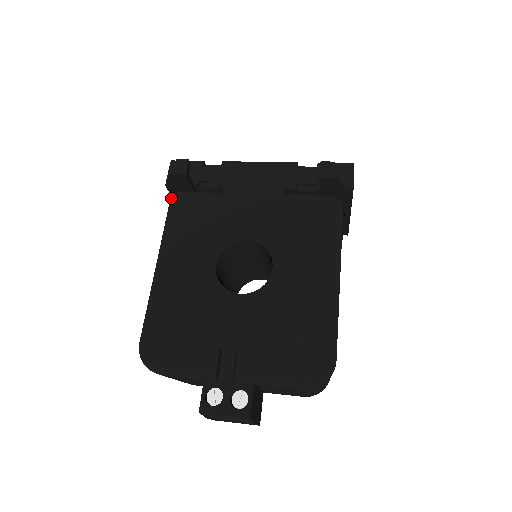
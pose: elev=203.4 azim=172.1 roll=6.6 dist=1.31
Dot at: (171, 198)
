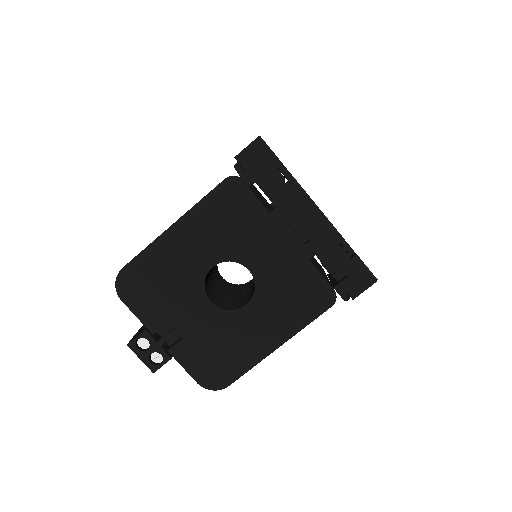
Dot at: (228, 179)
